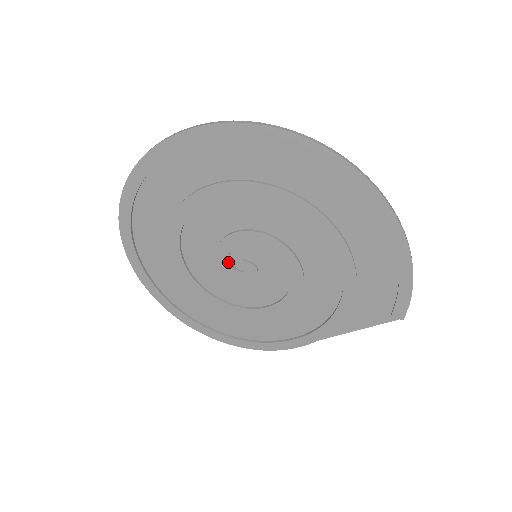
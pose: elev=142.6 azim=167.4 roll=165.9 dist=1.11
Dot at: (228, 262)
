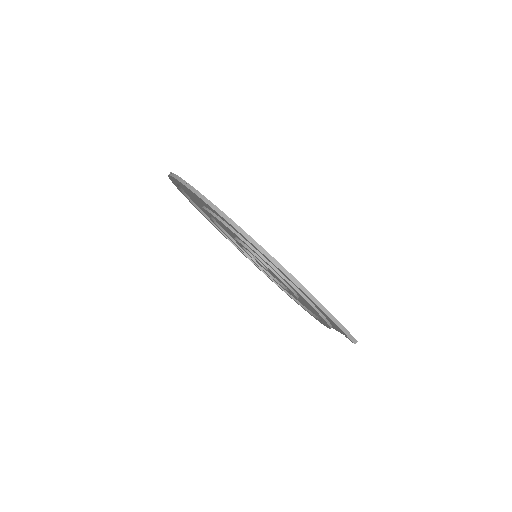
Dot at: (249, 254)
